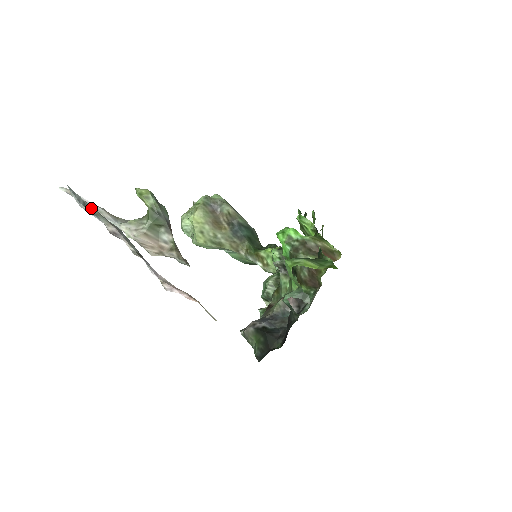
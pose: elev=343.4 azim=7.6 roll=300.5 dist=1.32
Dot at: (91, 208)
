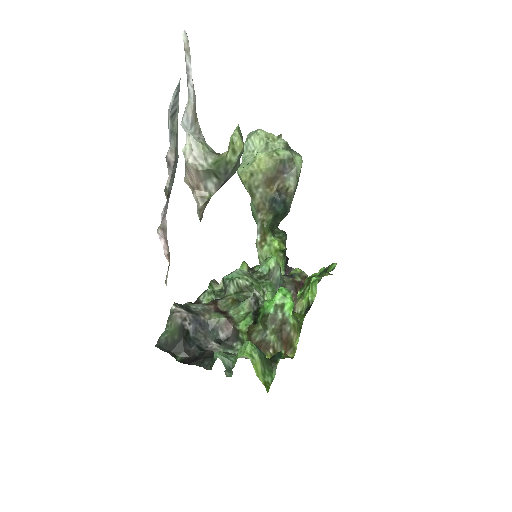
Dot at: (176, 122)
